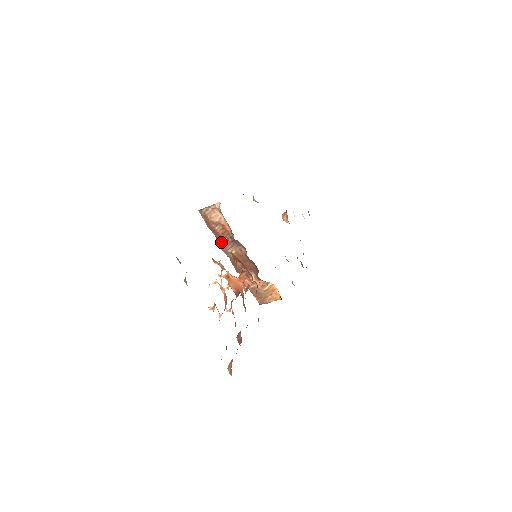
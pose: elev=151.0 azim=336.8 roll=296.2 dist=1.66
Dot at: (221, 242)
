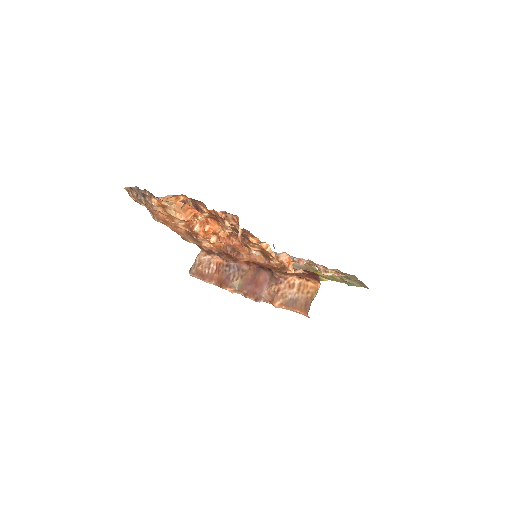
Dot at: (223, 281)
